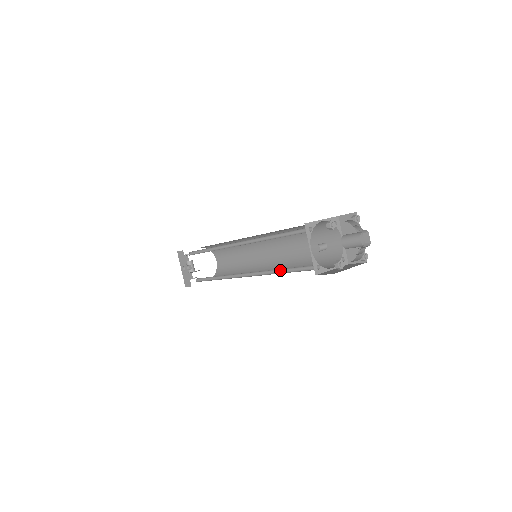
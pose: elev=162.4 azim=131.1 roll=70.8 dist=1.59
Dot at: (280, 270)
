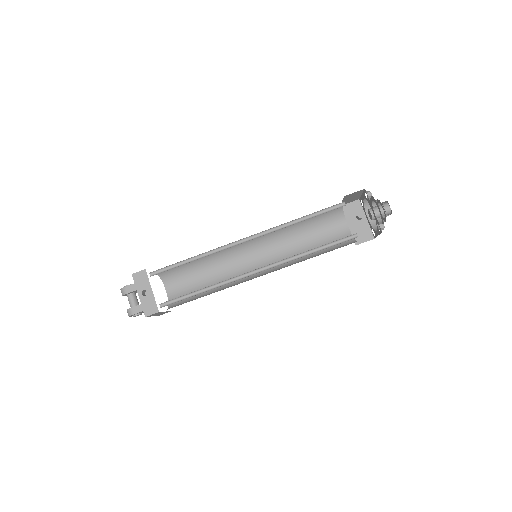
Dot at: (307, 252)
